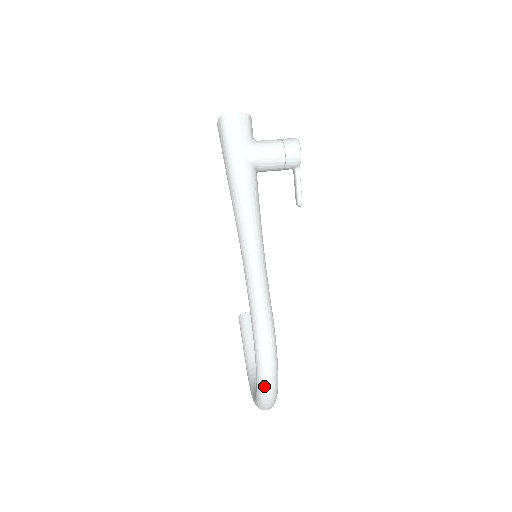
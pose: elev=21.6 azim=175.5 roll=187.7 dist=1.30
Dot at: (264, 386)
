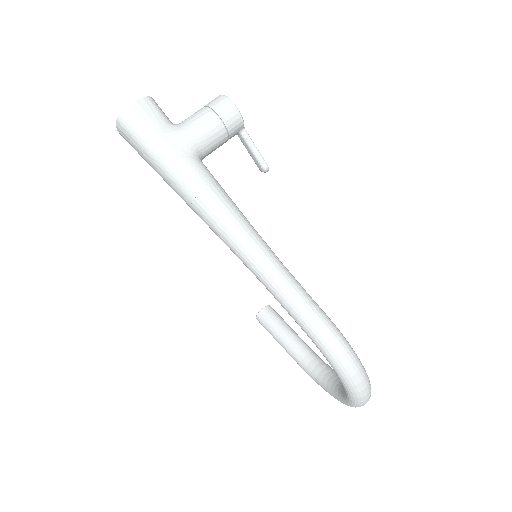
Dot at: (360, 392)
